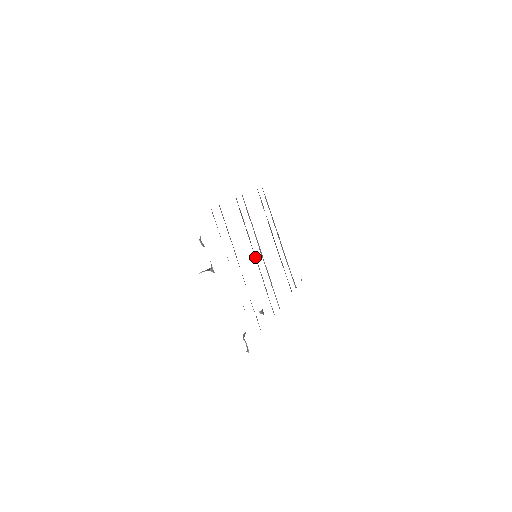
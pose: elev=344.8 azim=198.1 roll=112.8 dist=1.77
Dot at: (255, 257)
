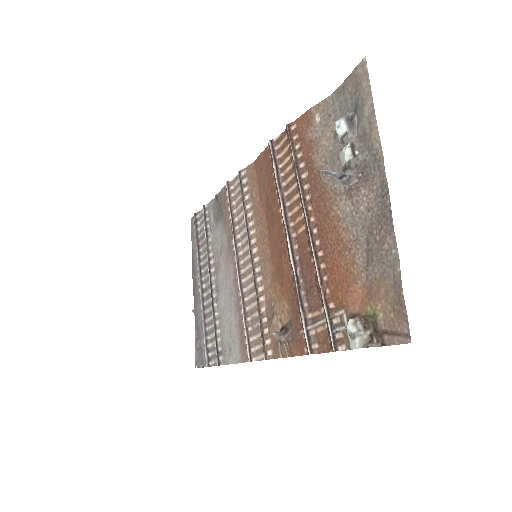
Dot at: (252, 258)
